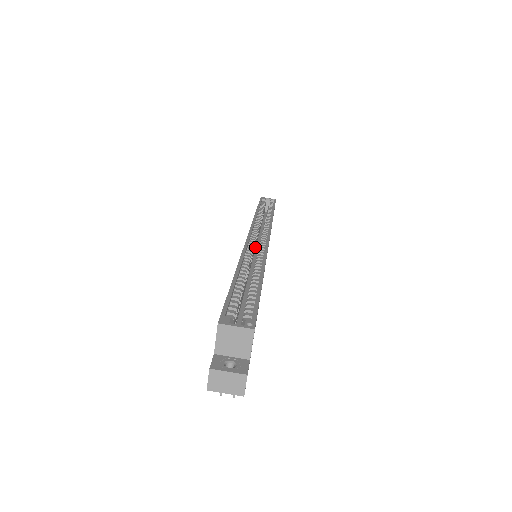
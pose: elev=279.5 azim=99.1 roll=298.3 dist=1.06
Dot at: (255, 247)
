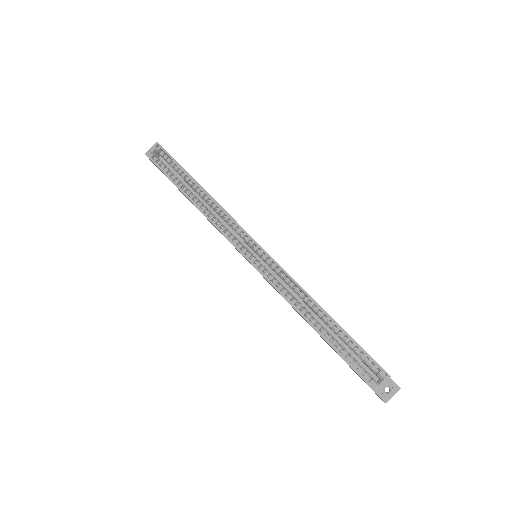
Dot at: occluded
